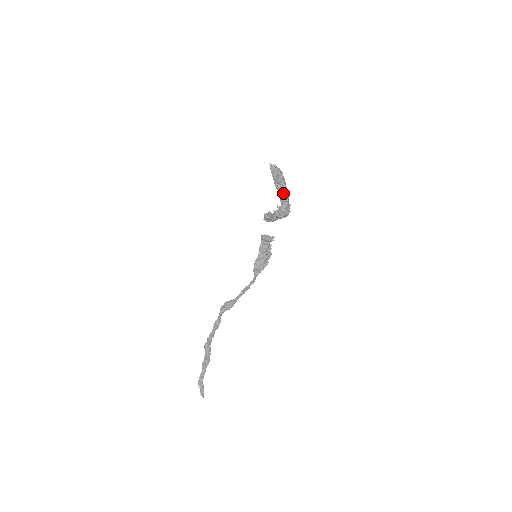
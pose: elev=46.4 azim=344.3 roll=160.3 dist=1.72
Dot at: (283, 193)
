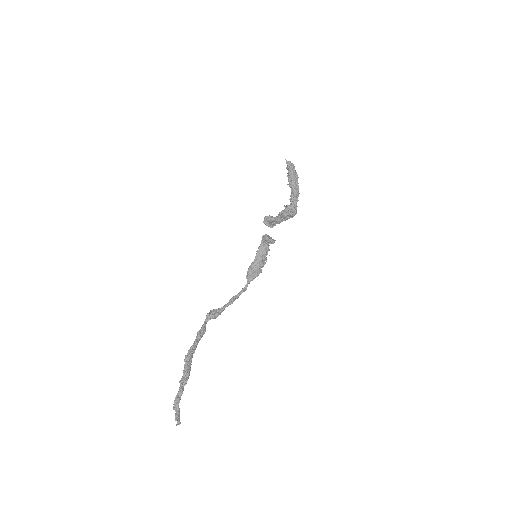
Dot at: (295, 190)
